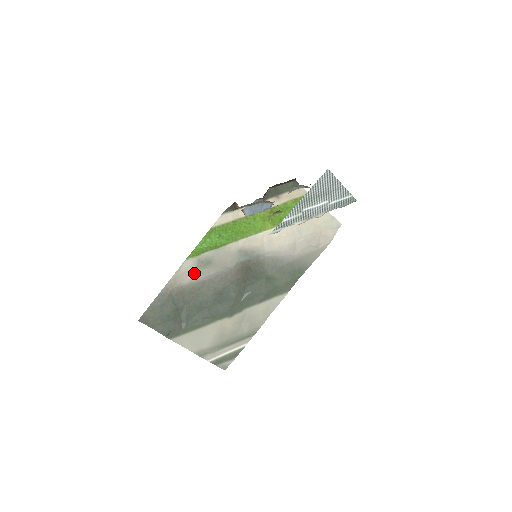
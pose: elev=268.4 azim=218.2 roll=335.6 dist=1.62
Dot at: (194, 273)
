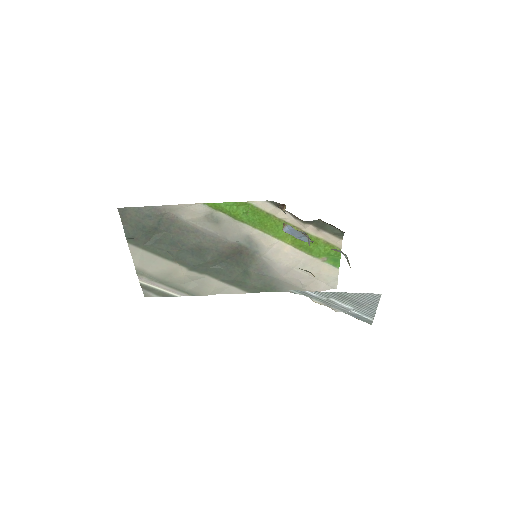
Dot at: (198, 218)
